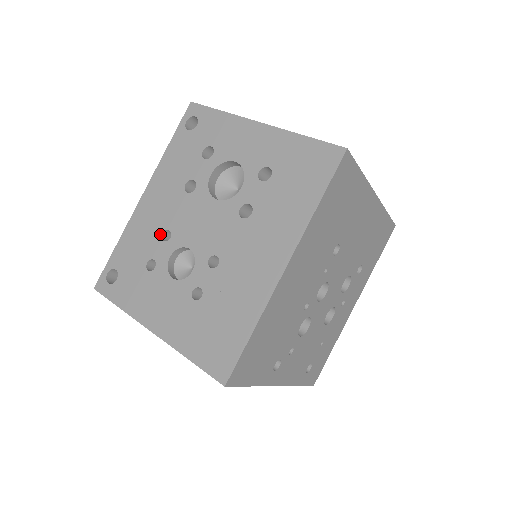
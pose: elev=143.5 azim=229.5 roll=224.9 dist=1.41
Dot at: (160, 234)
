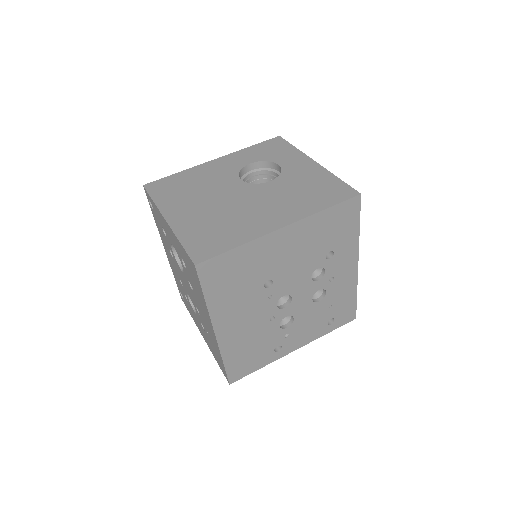
Dot at: (179, 280)
